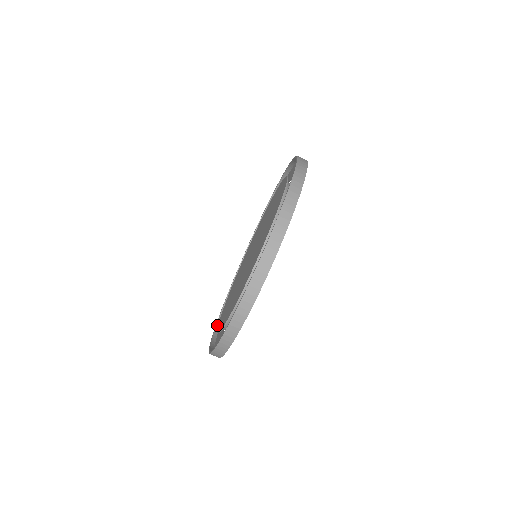
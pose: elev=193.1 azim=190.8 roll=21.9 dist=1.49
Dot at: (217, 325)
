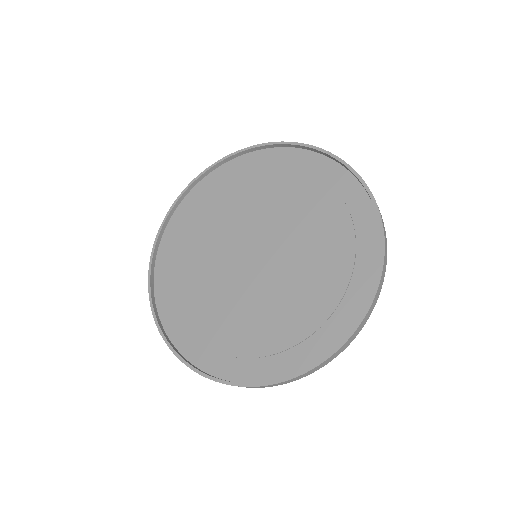
Dot at: (168, 340)
